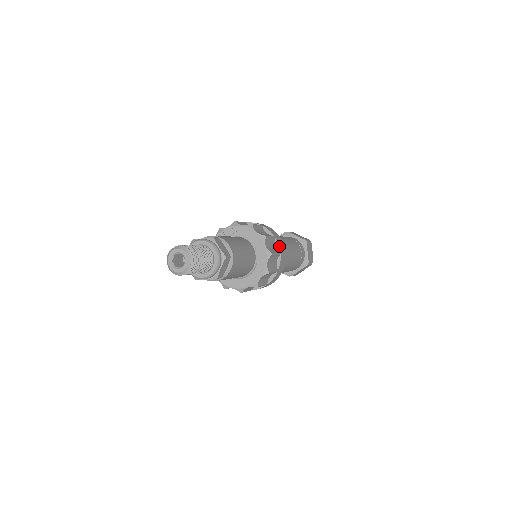
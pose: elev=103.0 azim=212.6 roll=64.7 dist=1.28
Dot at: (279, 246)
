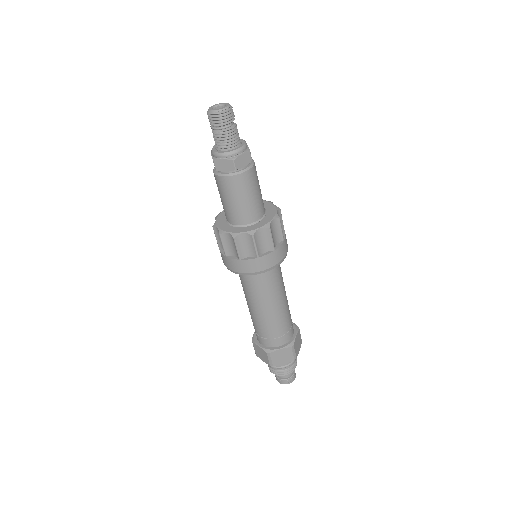
Dot at: (285, 236)
